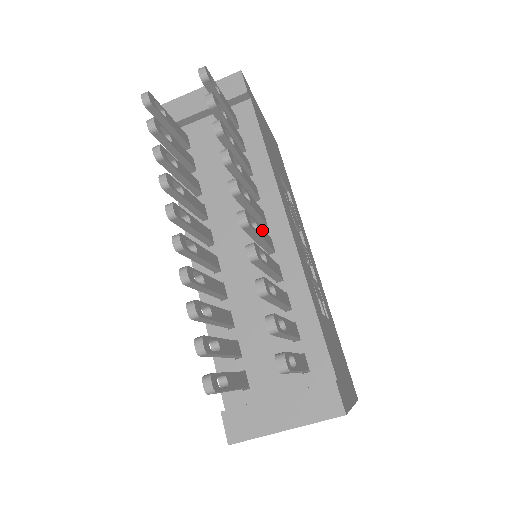
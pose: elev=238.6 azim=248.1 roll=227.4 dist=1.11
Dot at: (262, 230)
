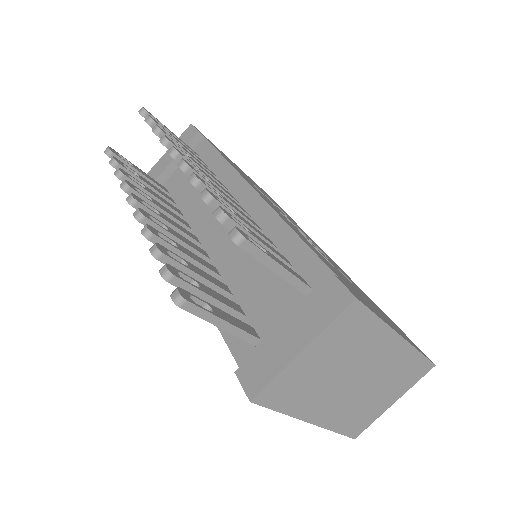
Dot at: (222, 192)
